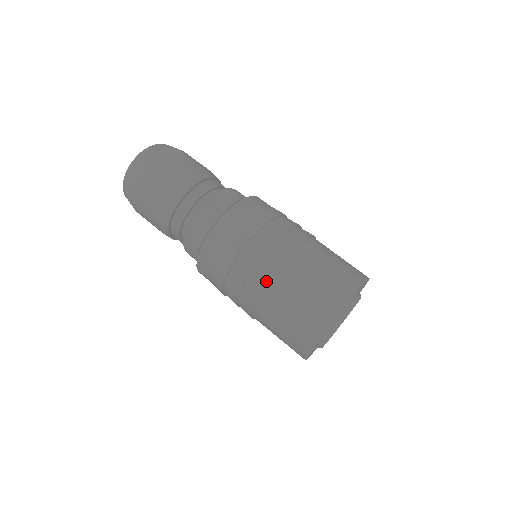
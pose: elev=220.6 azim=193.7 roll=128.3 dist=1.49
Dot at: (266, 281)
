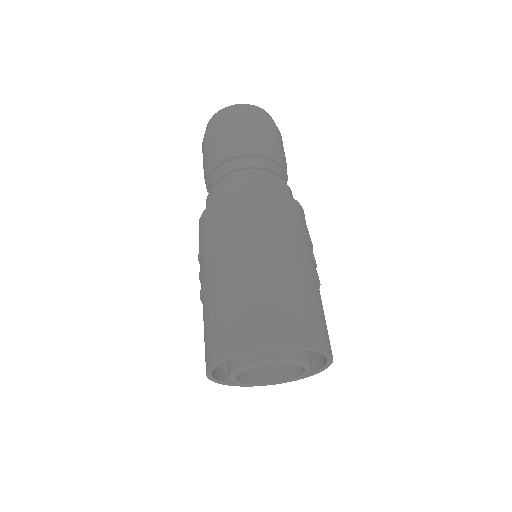
Dot at: (232, 267)
